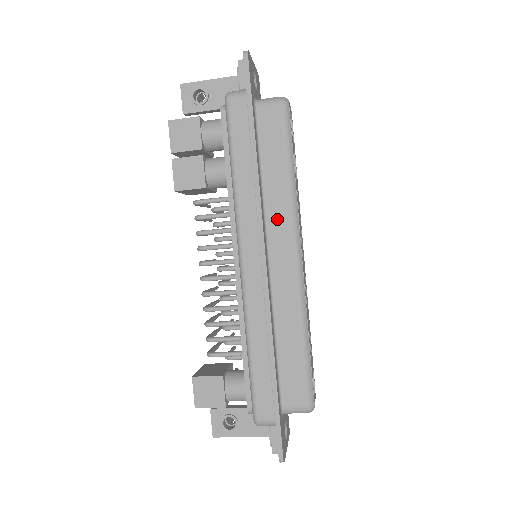
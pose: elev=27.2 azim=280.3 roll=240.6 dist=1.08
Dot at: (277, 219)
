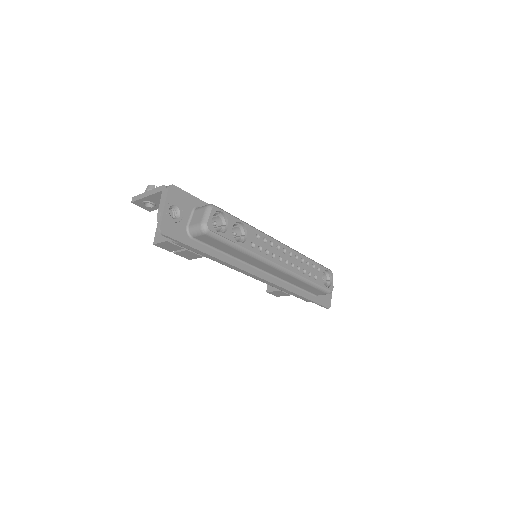
Dot at: (253, 262)
